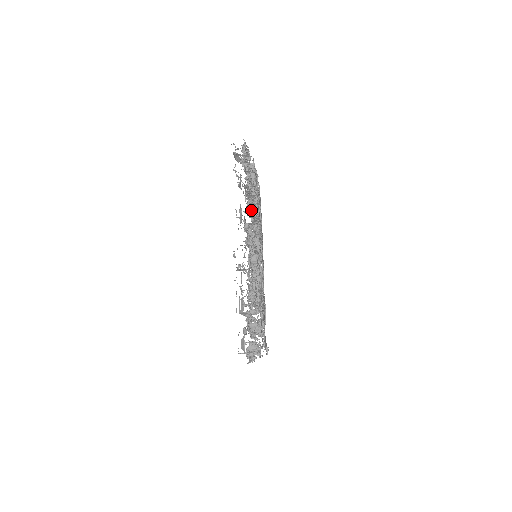
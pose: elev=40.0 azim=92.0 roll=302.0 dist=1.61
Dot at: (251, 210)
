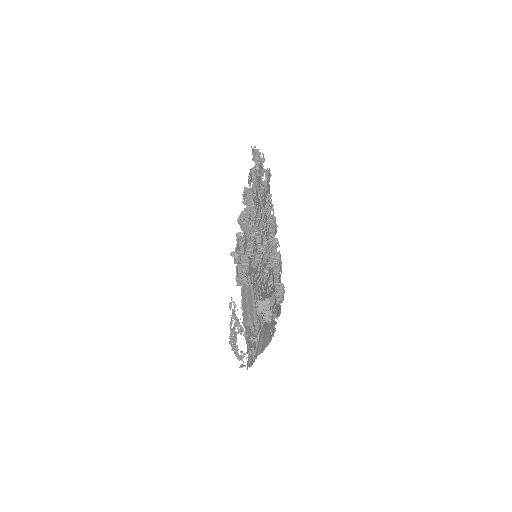
Dot at: occluded
